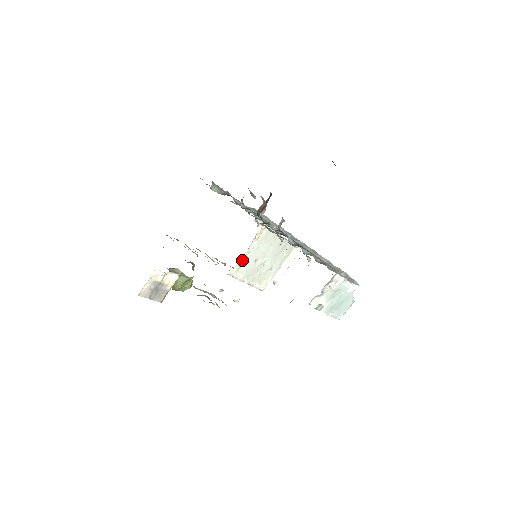
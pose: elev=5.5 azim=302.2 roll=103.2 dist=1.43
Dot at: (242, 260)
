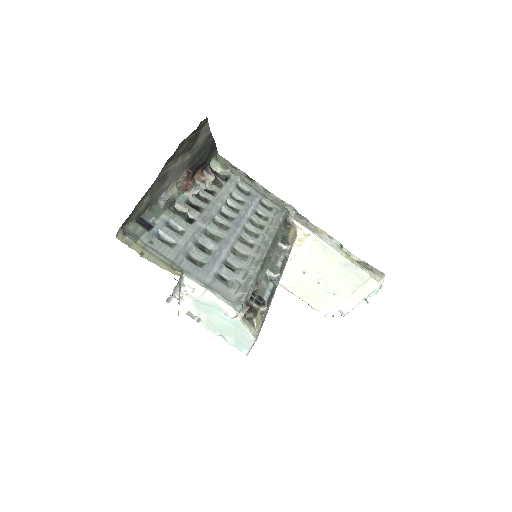
Dot at: occluded
